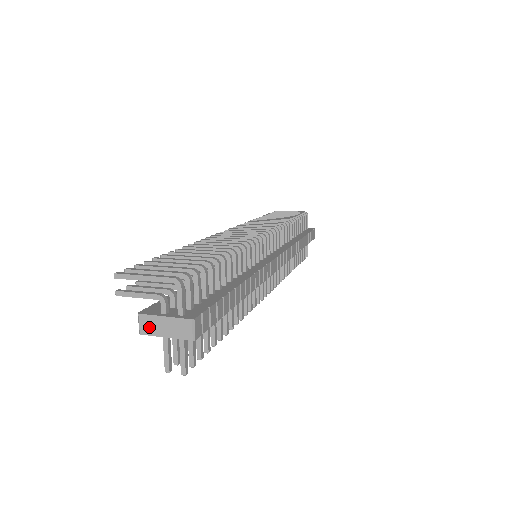
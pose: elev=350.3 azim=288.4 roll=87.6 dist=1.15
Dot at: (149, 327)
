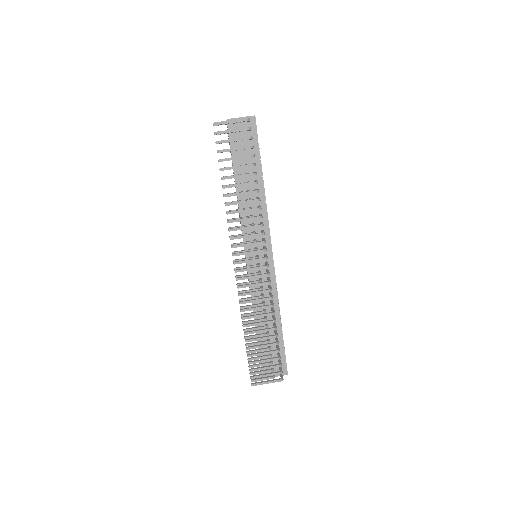
Dot at: occluded
